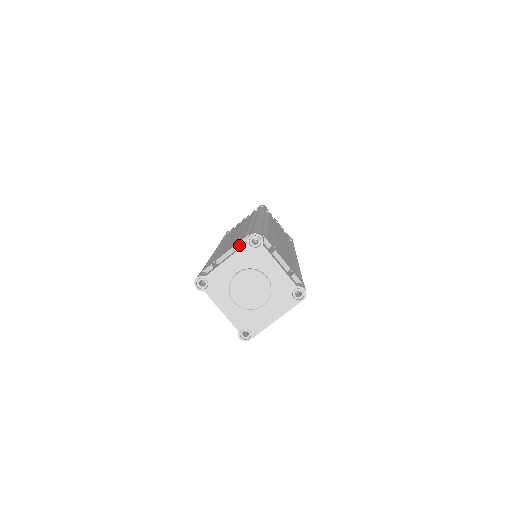
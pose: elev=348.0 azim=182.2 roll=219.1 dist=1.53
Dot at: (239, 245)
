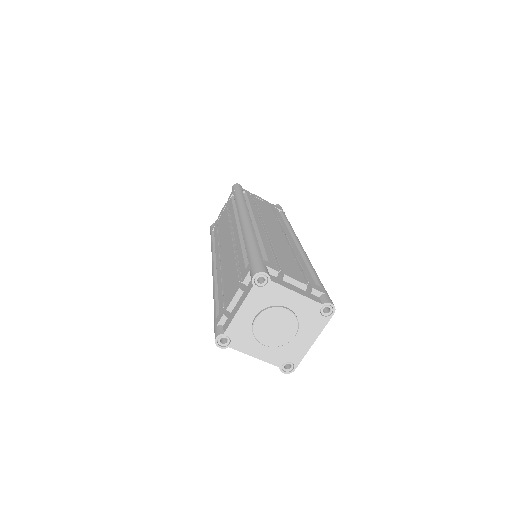
Dot at: occluded
